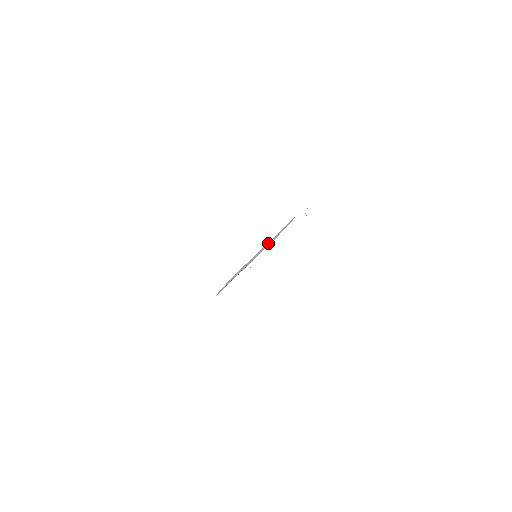
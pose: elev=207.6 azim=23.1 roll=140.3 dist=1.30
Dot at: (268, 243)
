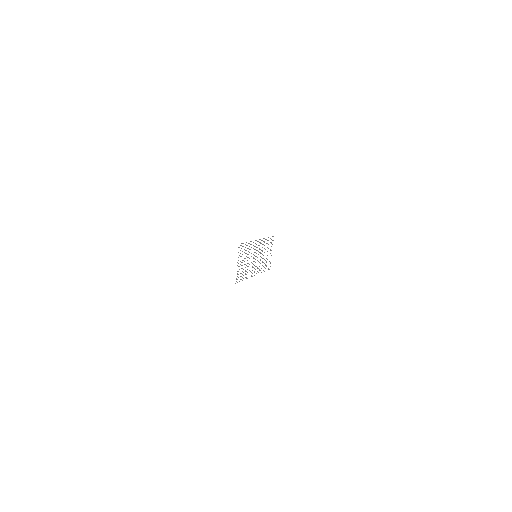
Dot at: occluded
